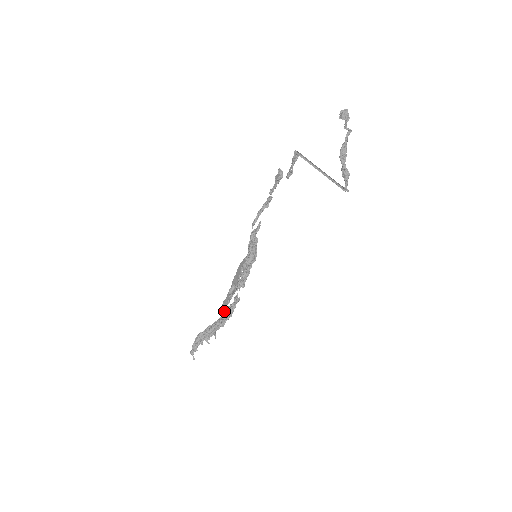
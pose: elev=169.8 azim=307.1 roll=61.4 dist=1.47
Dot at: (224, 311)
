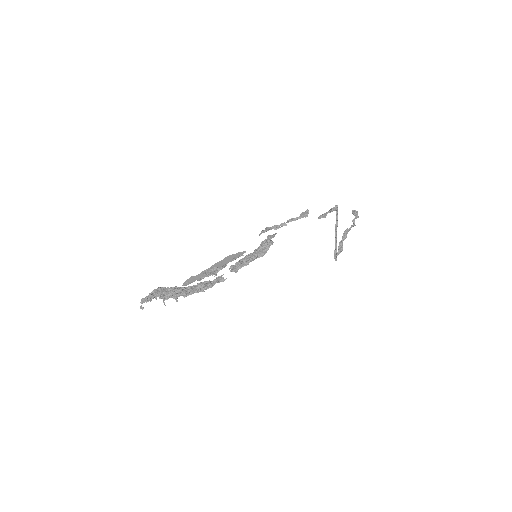
Dot at: occluded
